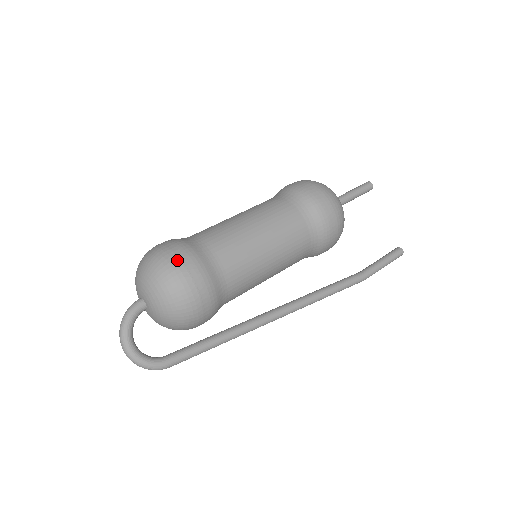
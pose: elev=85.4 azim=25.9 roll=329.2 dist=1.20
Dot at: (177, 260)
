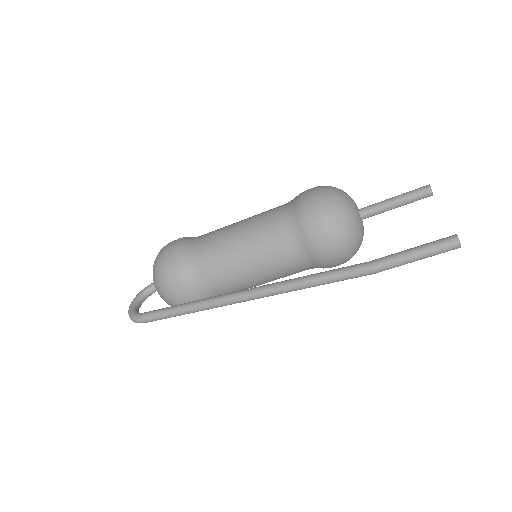
Dot at: occluded
